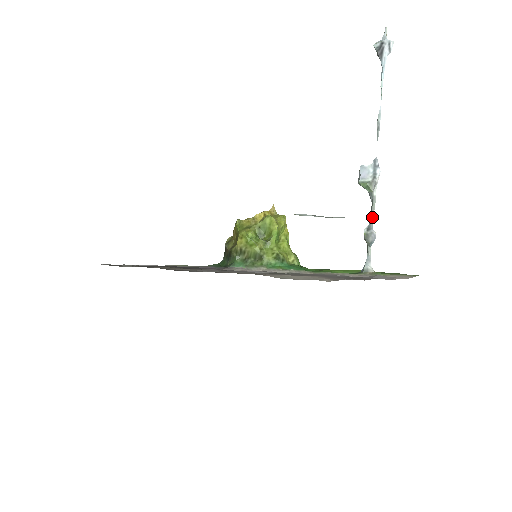
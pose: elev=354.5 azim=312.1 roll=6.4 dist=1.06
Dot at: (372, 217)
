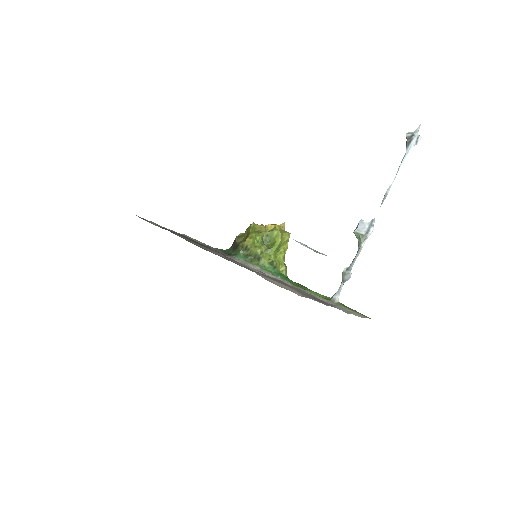
Dot at: (354, 262)
